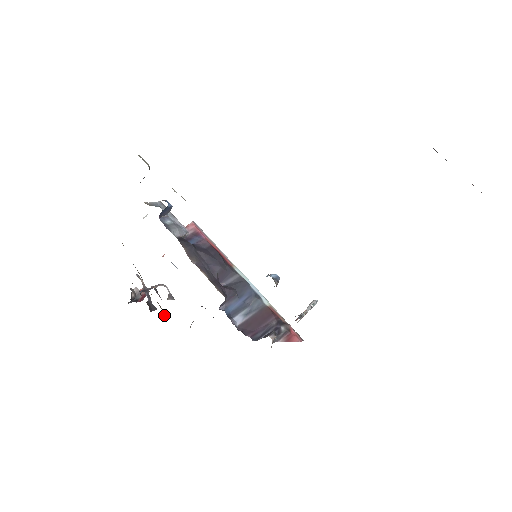
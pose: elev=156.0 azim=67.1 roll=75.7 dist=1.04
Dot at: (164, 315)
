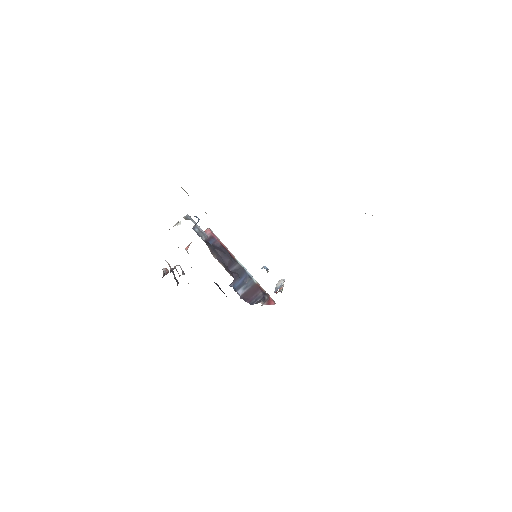
Dot at: occluded
